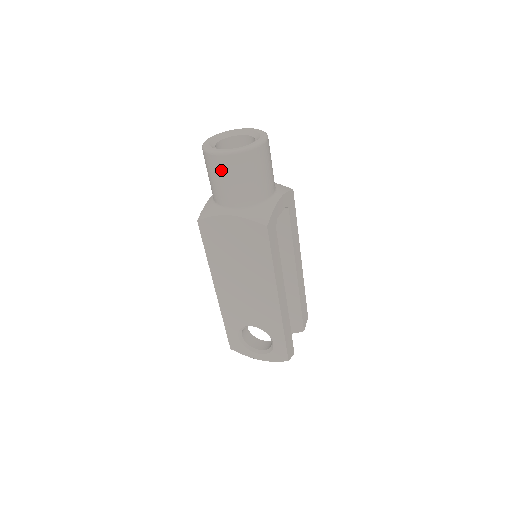
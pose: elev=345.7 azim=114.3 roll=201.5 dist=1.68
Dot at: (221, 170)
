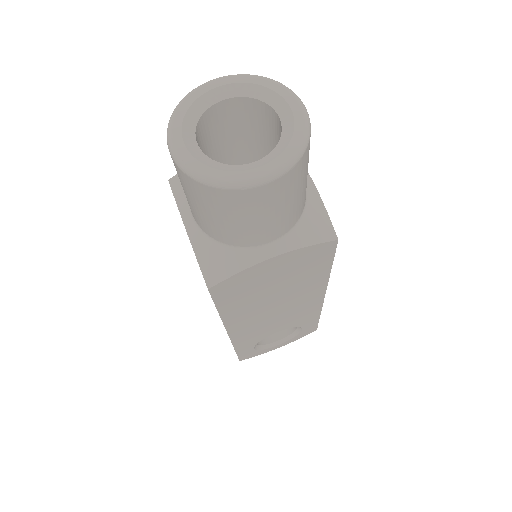
Dot at: (261, 205)
